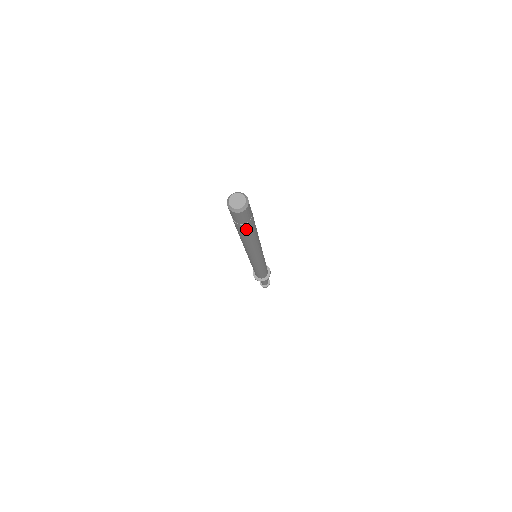
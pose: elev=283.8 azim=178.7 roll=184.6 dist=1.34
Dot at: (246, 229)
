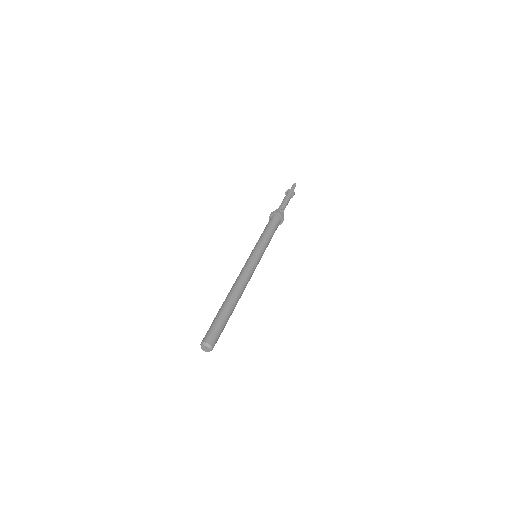
Dot at: occluded
